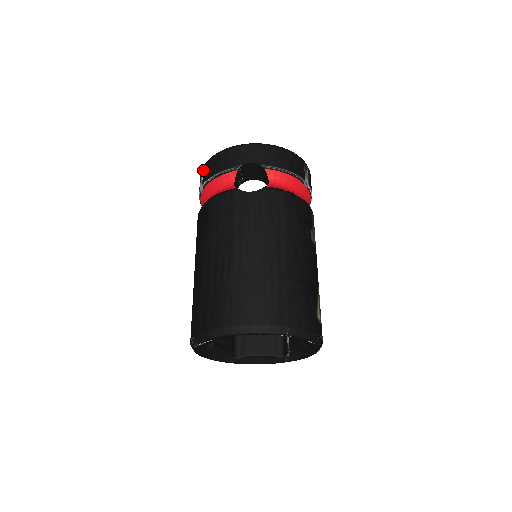
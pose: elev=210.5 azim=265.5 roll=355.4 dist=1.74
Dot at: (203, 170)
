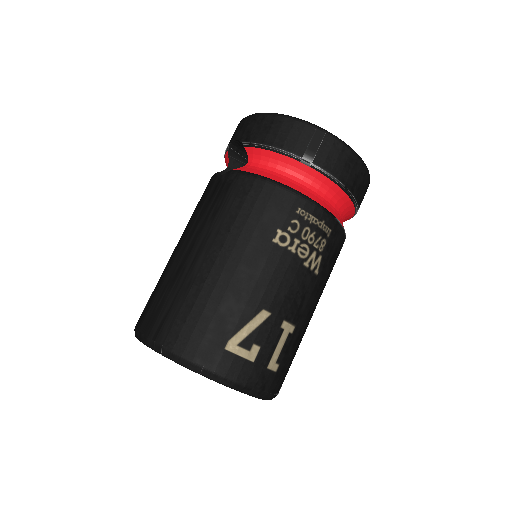
Dot at: occluded
